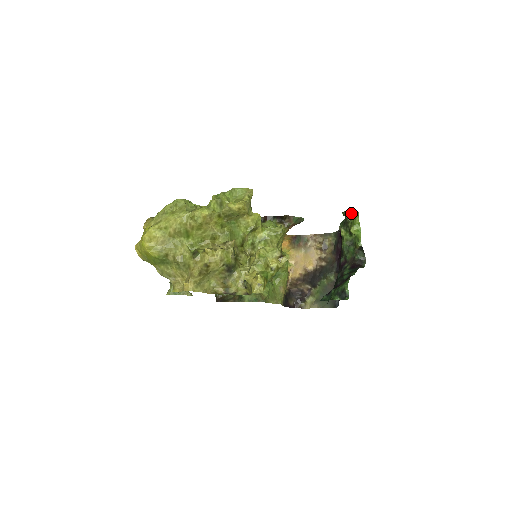
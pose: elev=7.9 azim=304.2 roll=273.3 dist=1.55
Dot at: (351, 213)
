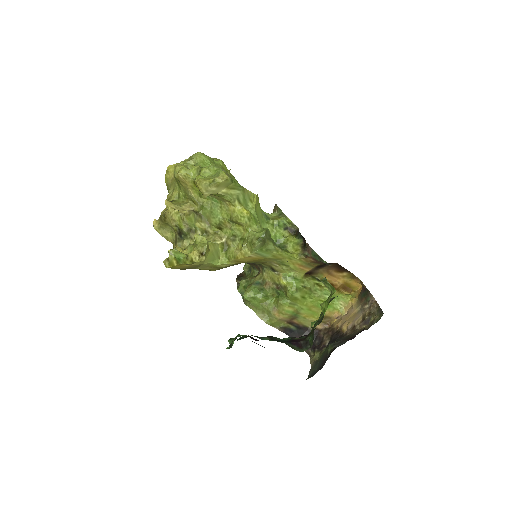
Dot at: (329, 285)
